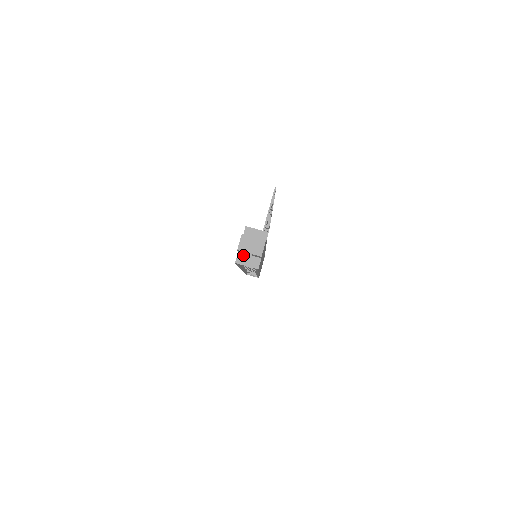
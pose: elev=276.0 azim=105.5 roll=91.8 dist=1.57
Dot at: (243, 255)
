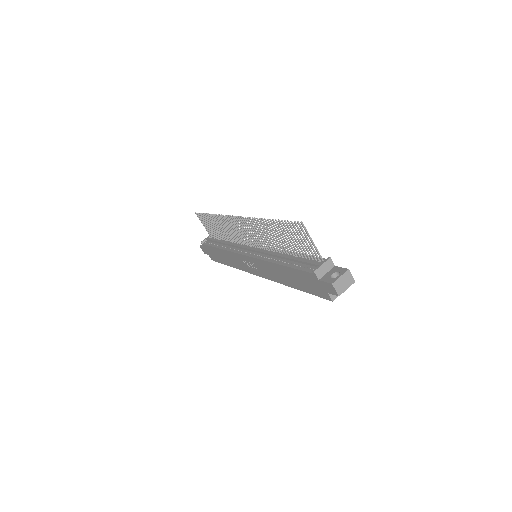
Dot at: occluded
